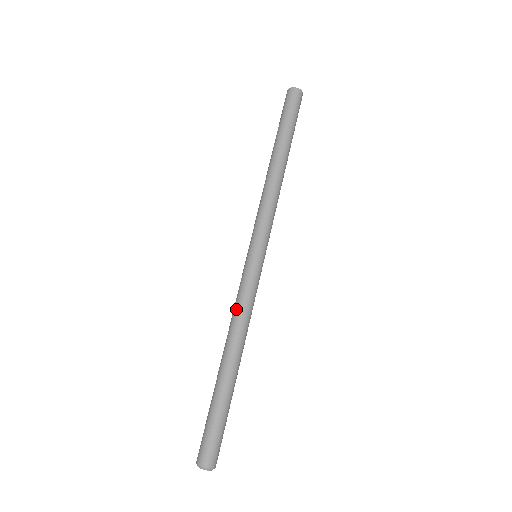
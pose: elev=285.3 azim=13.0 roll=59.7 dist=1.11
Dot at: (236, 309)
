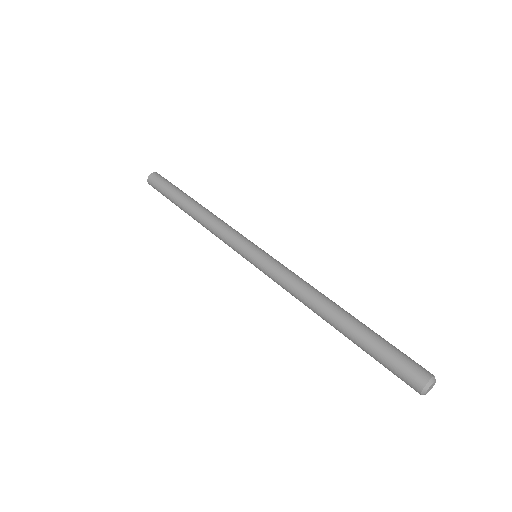
Dot at: (291, 286)
